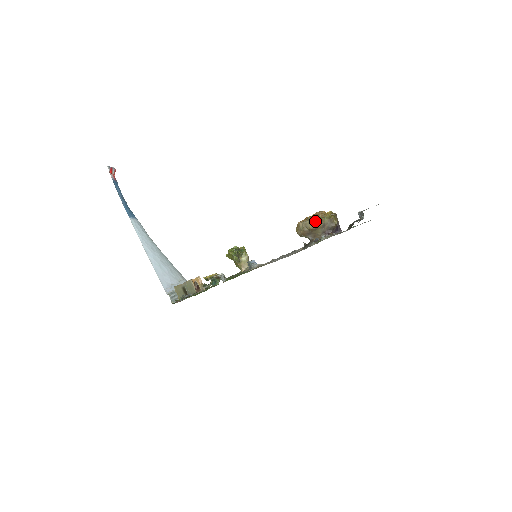
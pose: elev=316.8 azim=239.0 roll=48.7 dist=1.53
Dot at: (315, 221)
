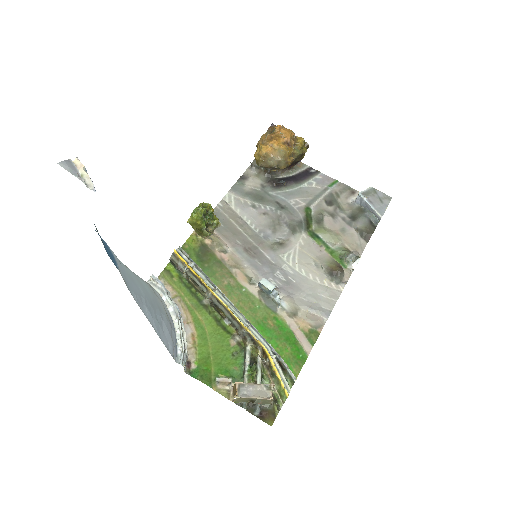
Dot at: (291, 160)
